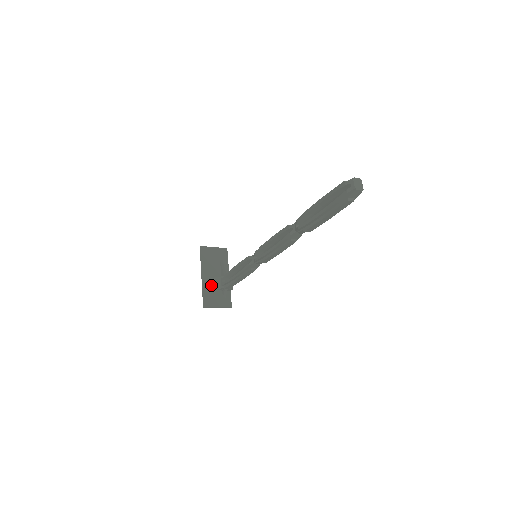
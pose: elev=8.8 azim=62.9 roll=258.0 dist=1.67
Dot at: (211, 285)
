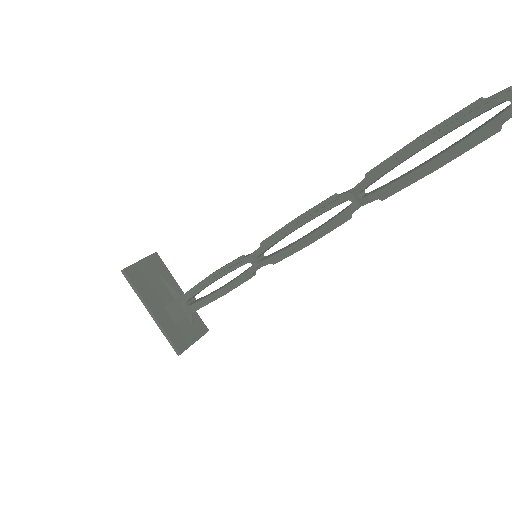
Dot at: (169, 318)
